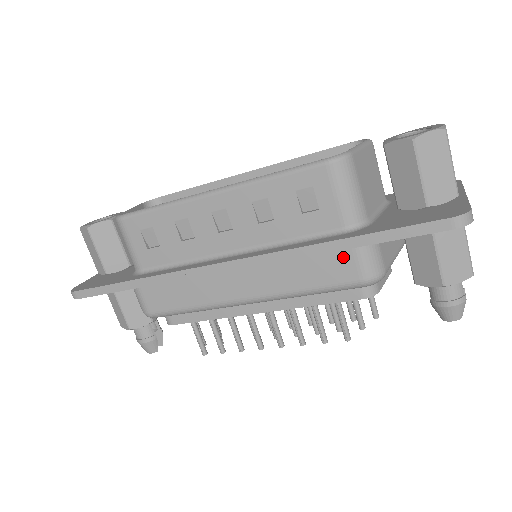
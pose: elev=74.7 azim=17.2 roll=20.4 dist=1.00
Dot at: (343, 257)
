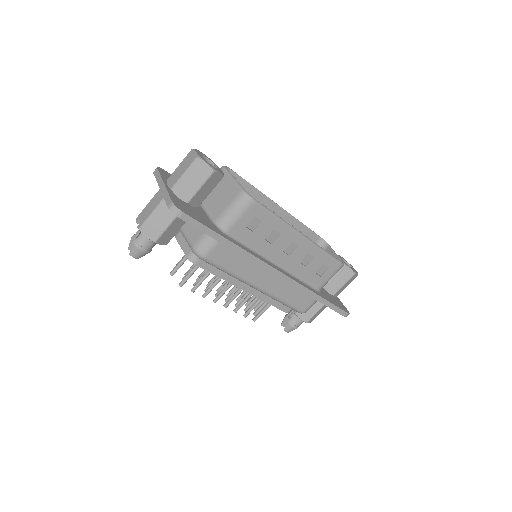
Dot at: (309, 300)
